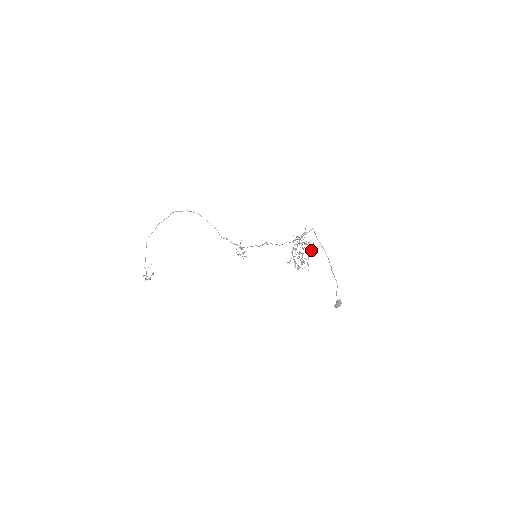
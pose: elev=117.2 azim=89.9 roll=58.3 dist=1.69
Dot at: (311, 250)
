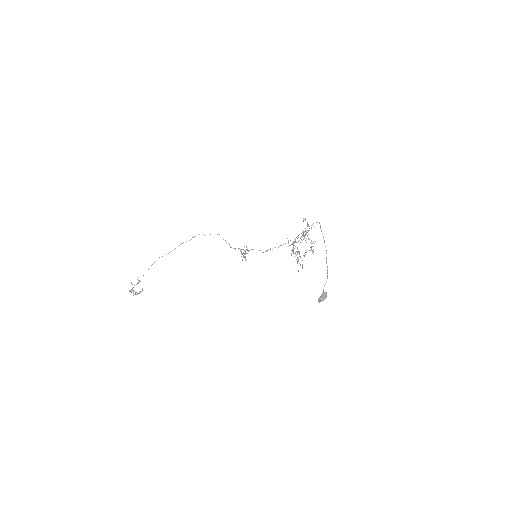
Dot at: (311, 246)
